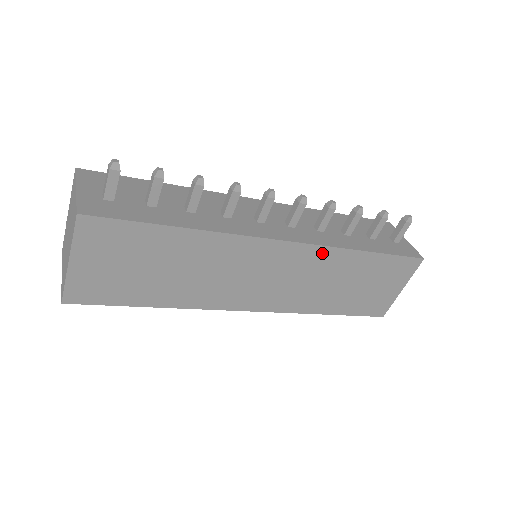
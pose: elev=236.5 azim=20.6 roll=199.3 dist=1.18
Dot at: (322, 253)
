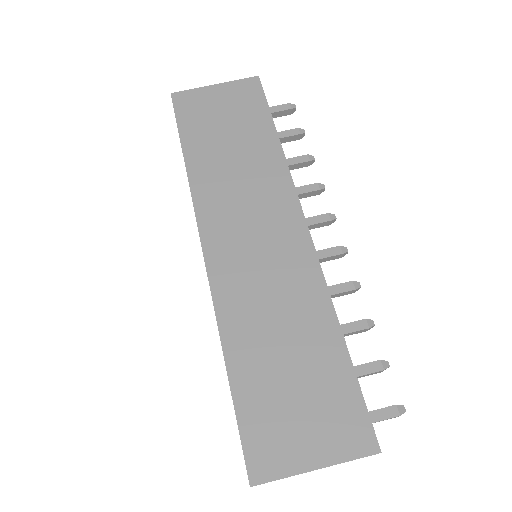
Dot at: (313, 277)
